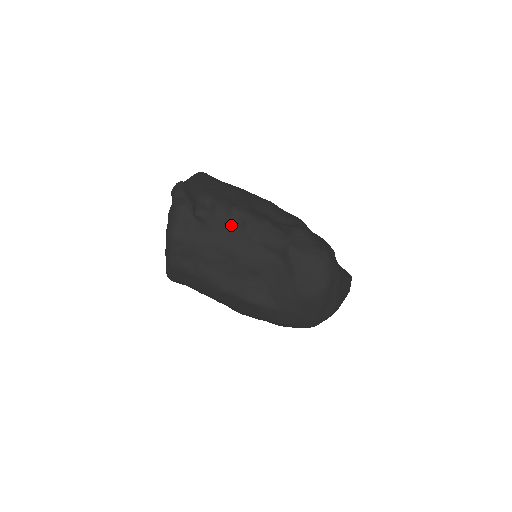
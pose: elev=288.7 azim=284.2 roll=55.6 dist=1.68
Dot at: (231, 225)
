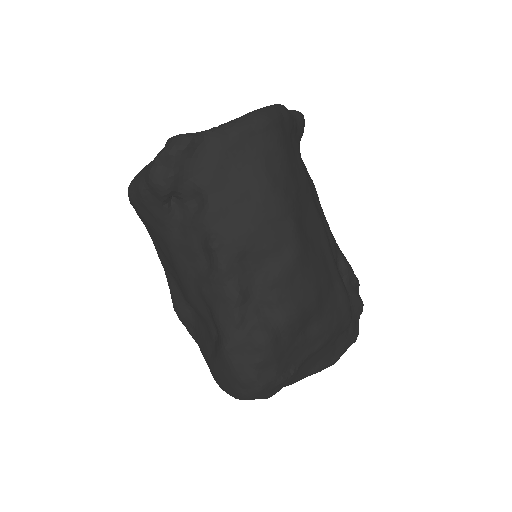
Dot at: (197, 255)
